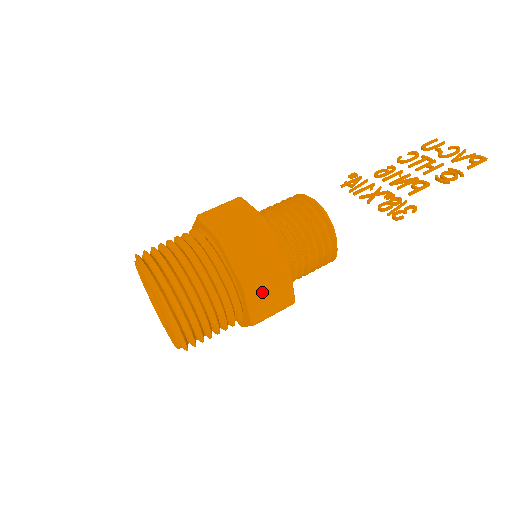
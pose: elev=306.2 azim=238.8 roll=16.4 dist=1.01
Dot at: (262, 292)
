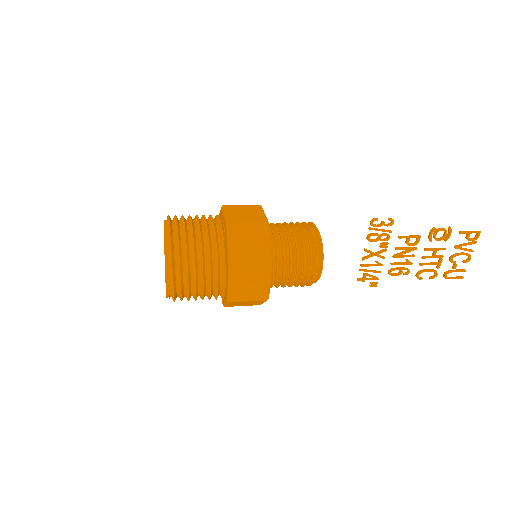
Dot at: (236, 210)
